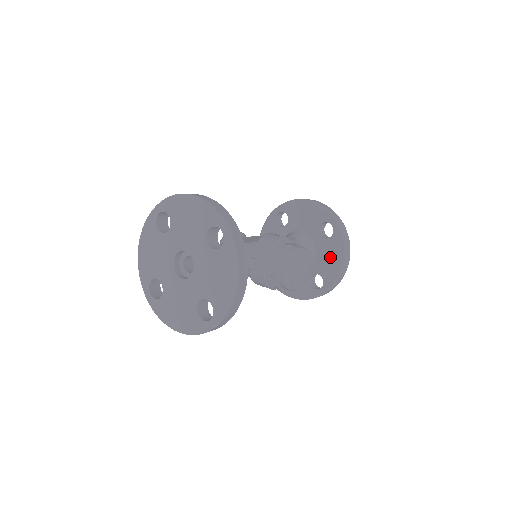
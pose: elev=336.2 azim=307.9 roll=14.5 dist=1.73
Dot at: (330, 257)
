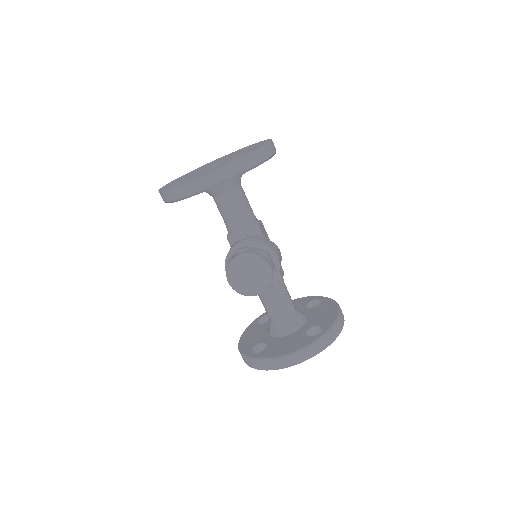
Dot at: (287, 345)
